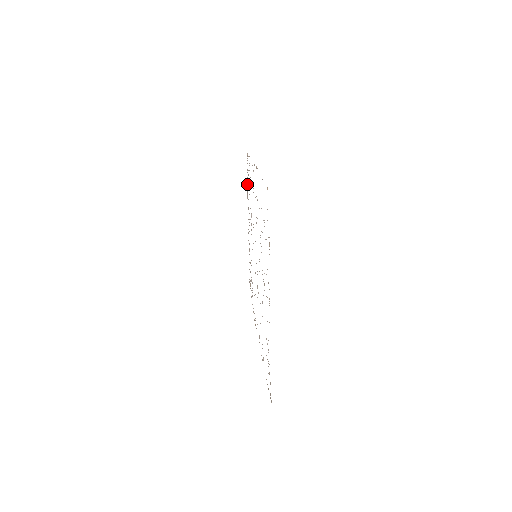
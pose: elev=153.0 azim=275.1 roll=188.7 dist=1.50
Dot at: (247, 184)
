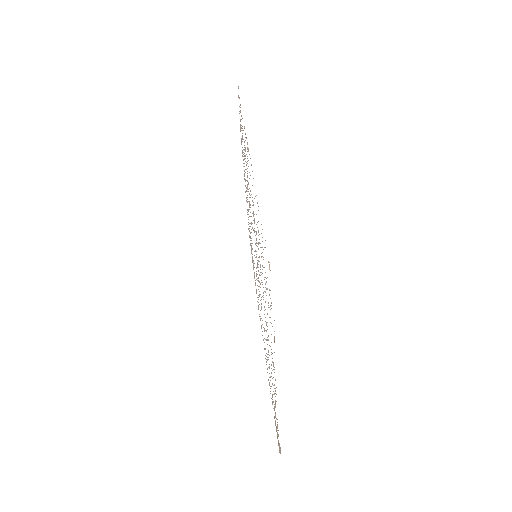
Dot at: occluded
